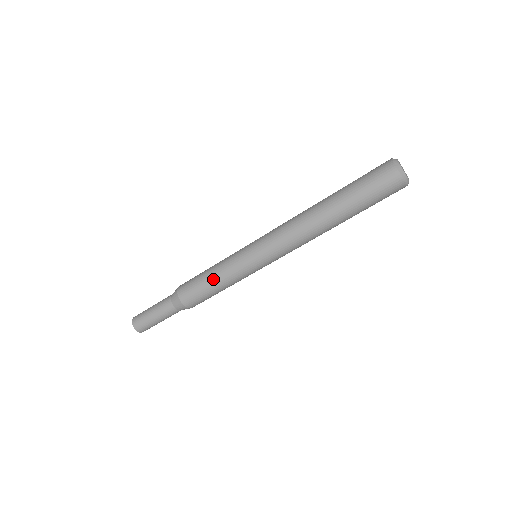
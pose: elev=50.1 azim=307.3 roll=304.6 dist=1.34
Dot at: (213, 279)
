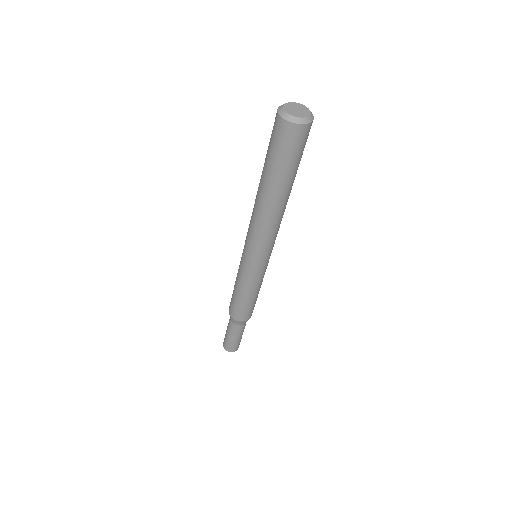
Dot at: (235, 285)
